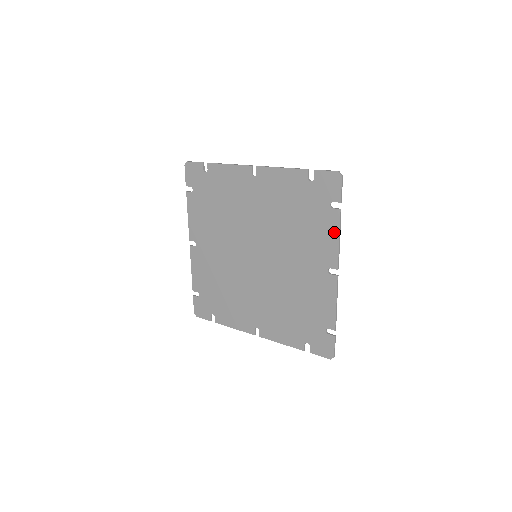
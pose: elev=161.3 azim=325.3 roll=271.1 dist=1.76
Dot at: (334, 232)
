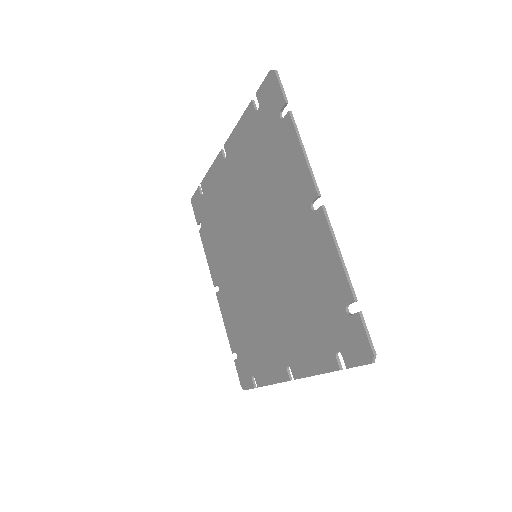
Dot at: (295, 147)
